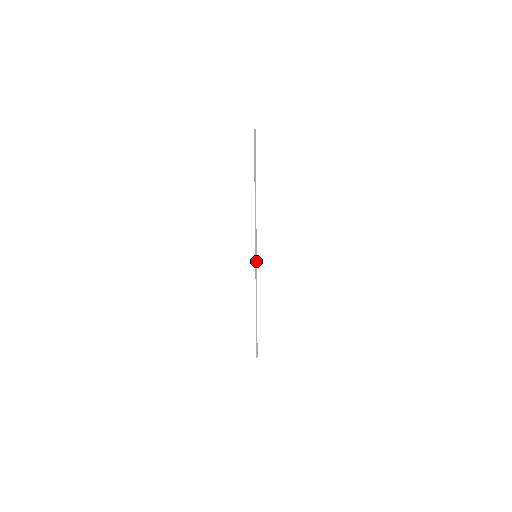
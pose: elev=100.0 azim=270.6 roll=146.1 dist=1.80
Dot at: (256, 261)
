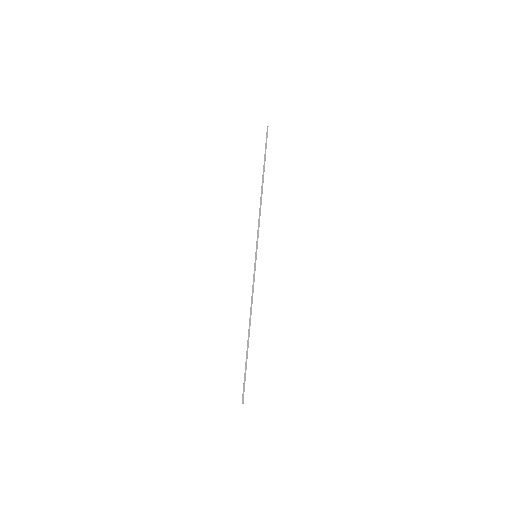
Dot at: (255, 262)
